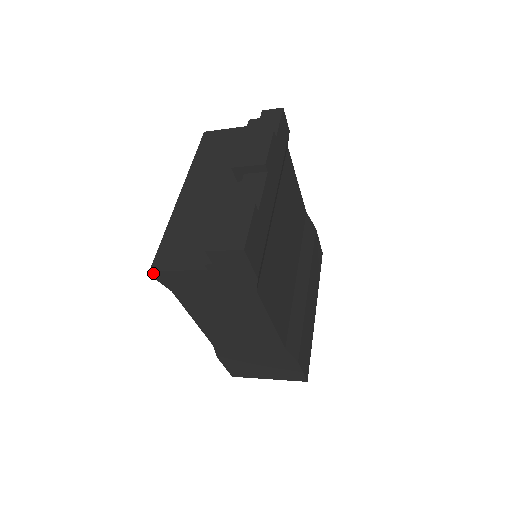
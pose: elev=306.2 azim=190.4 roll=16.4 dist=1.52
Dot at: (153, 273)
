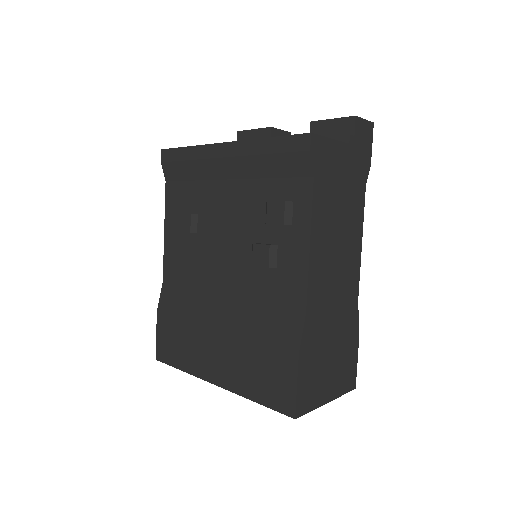
Dot at: (312, 137)
